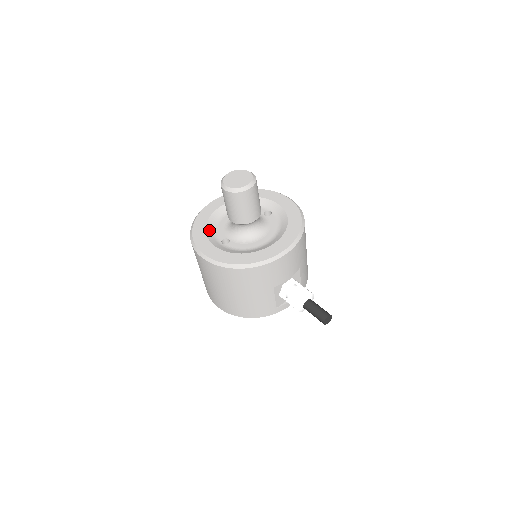
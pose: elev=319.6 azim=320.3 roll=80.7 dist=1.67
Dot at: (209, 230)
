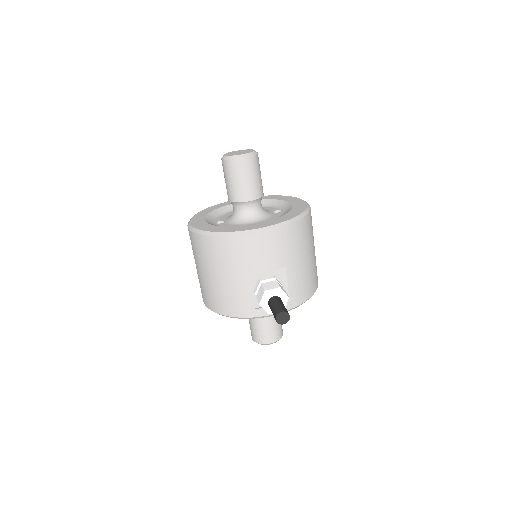
Dot at: (214, 213)
